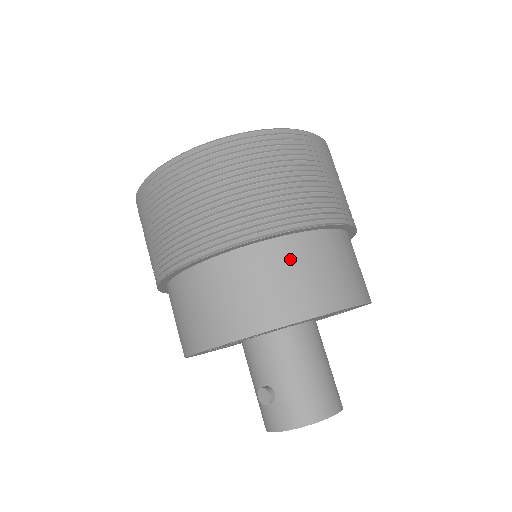
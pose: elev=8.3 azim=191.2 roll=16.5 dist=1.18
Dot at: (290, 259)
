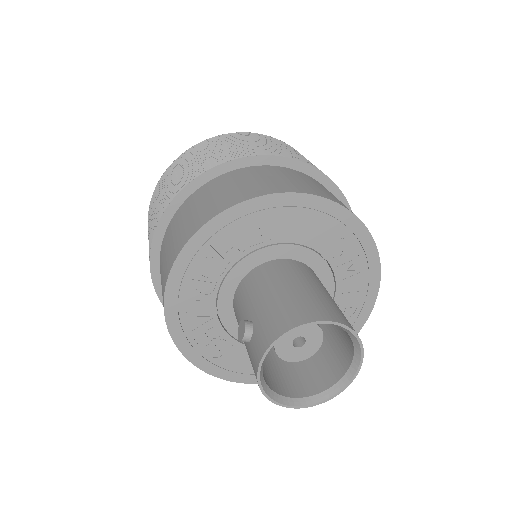
Dot at: (235, 178)
